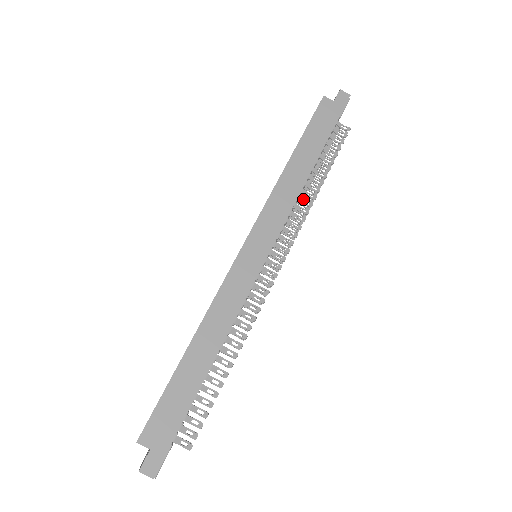
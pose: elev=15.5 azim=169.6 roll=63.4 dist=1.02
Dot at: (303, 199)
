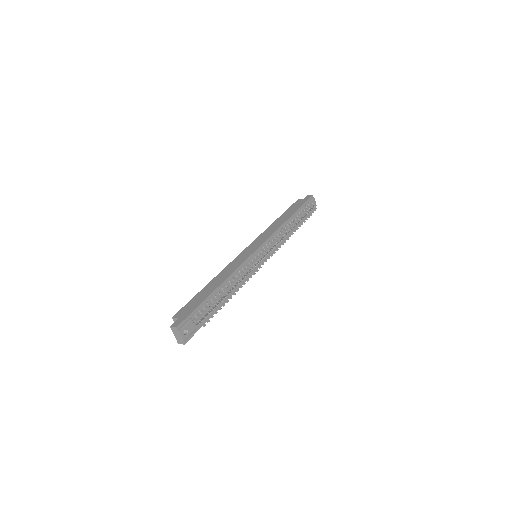
Dot at: (285, 232)
